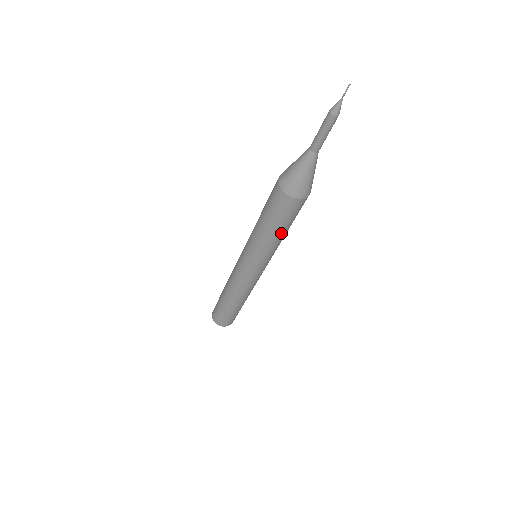
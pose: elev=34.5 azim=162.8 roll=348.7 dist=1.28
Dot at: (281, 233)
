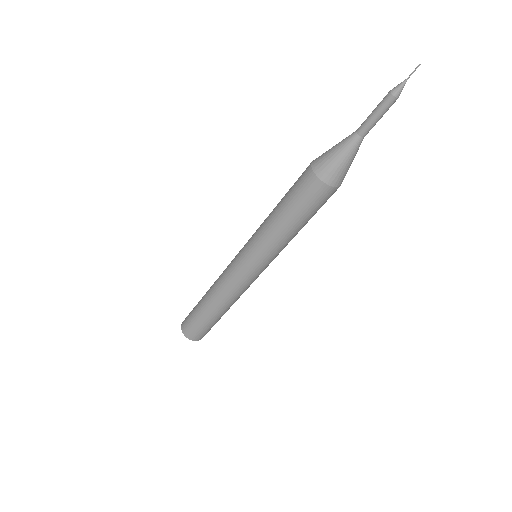
Dot at: (286, 221)
